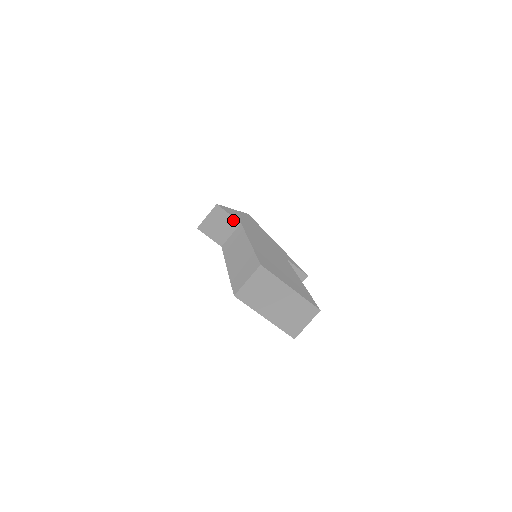
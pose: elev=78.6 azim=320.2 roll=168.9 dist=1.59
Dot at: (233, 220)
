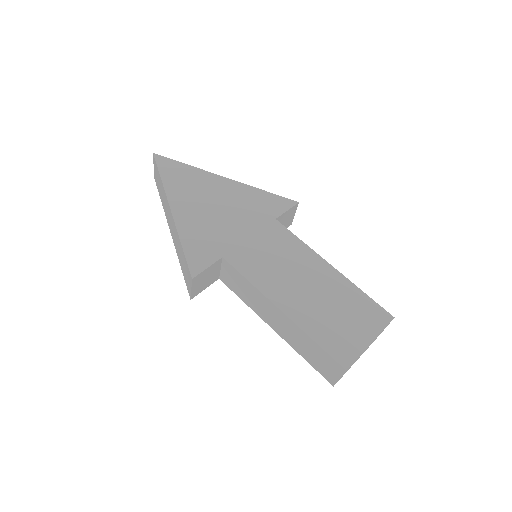
Dot at: (214, 264)
